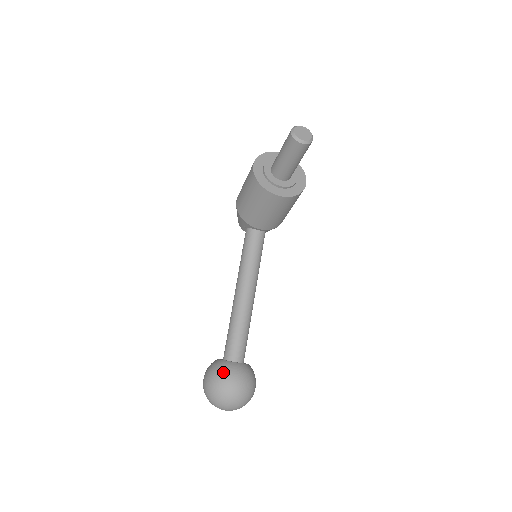
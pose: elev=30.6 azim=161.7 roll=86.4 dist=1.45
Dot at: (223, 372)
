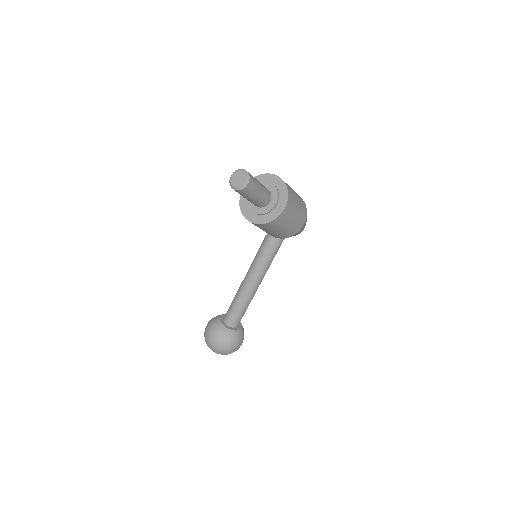
Dot at: (210, 325)
